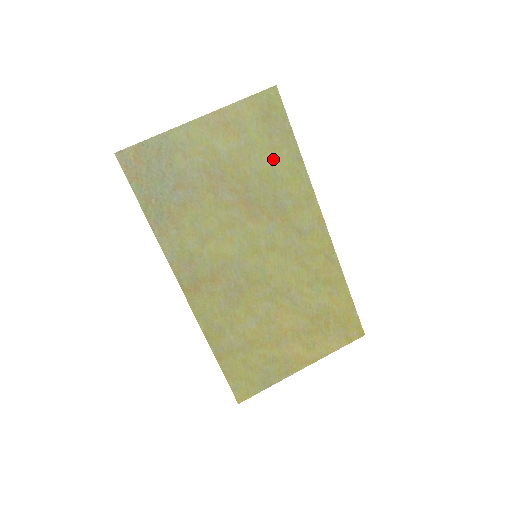
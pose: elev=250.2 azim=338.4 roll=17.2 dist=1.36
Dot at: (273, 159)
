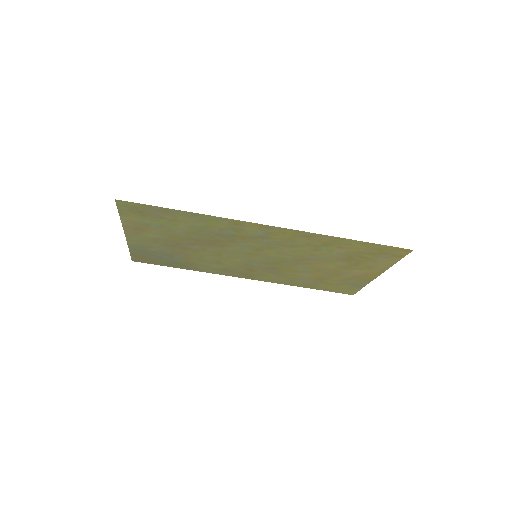
Dot at: (183, 224)
